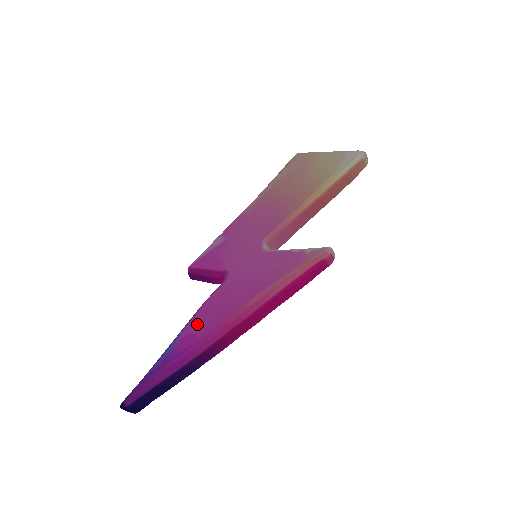
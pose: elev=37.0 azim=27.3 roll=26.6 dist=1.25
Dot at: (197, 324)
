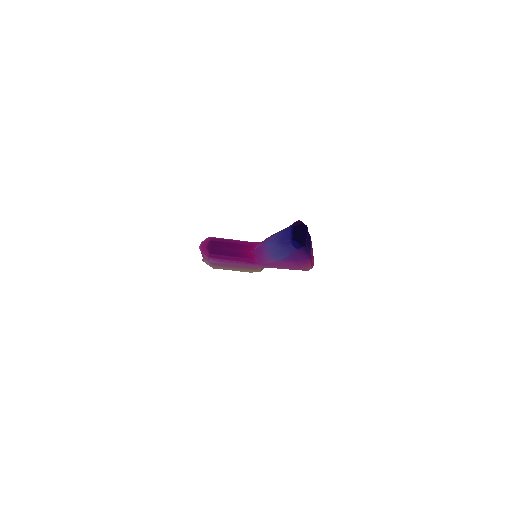
Dot at: occluded
